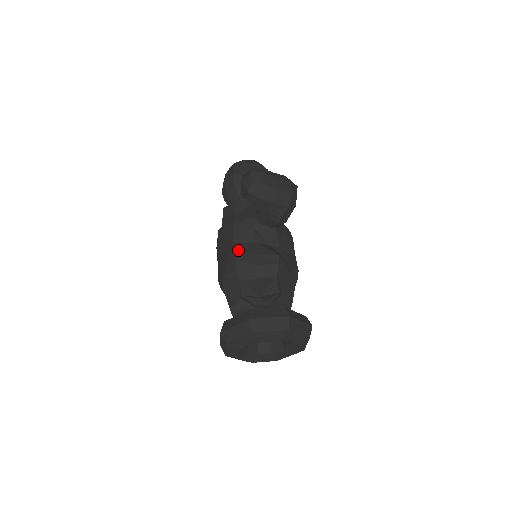
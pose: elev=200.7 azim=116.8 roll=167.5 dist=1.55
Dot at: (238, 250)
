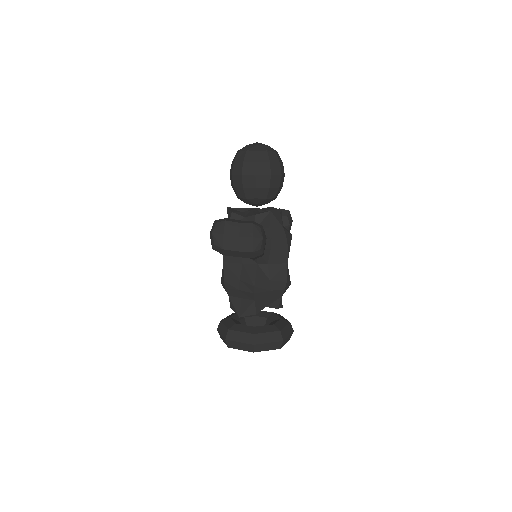
Dot at: (226, 271)
